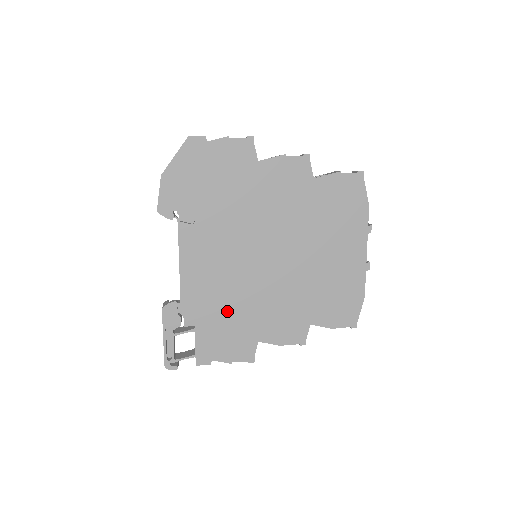
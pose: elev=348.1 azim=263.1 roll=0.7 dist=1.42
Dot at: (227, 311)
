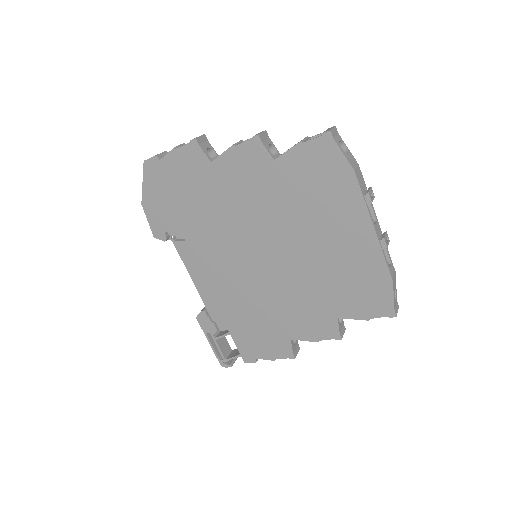
Dot at: (249, 314)
